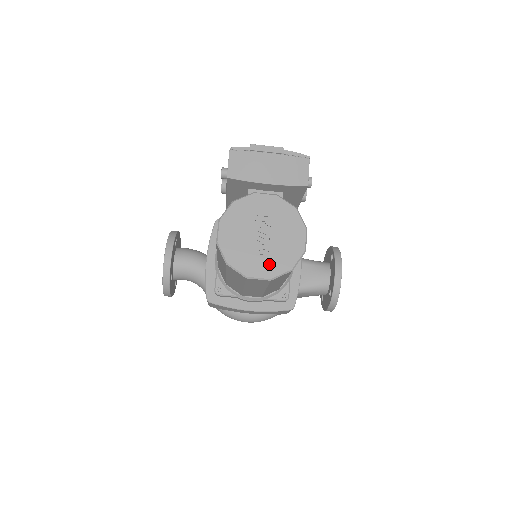
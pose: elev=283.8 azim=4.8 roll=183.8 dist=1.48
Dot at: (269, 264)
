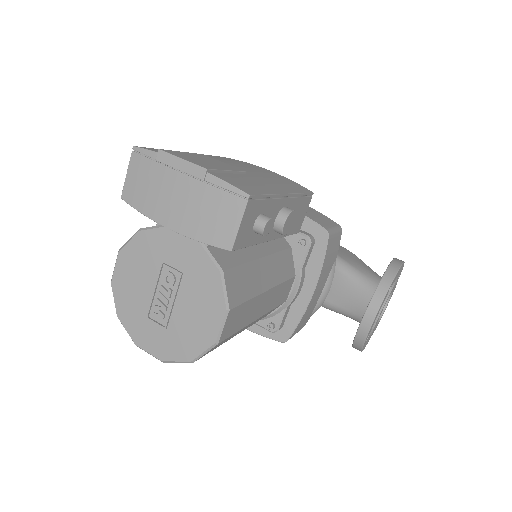
Dot at: (164, 340)
